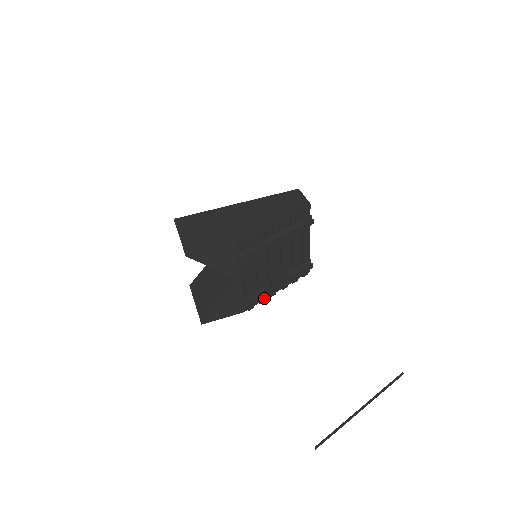
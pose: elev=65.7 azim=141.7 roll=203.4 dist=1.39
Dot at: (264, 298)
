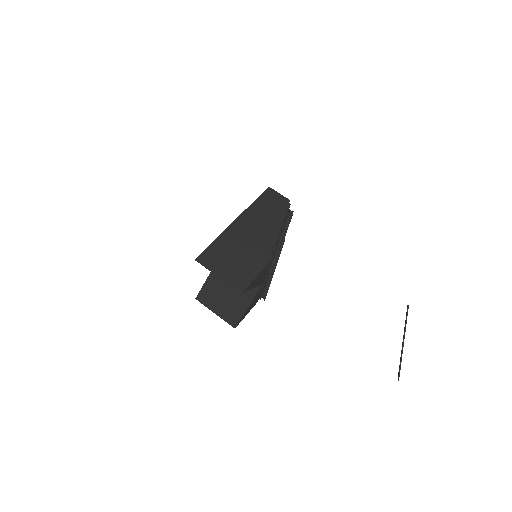
Dot at: occluded
